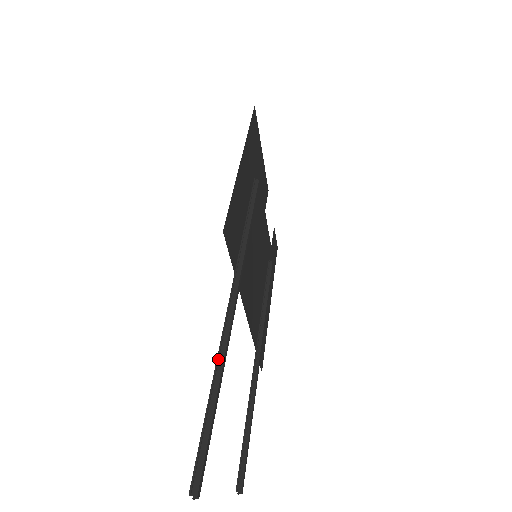
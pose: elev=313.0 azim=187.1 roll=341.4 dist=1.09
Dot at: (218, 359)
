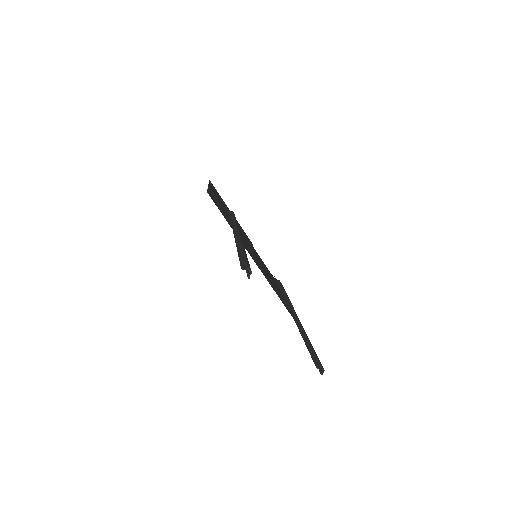
Dot at: (236, 242)
